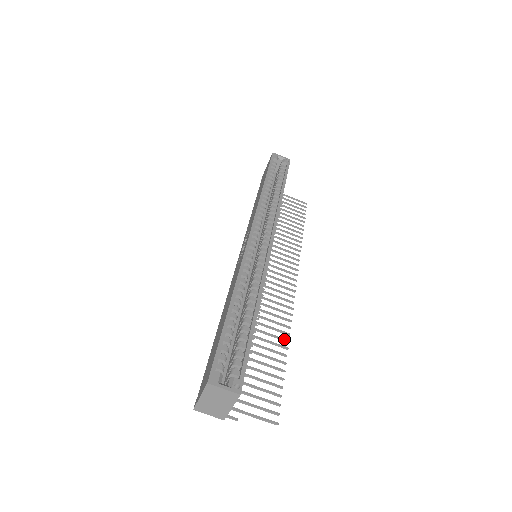
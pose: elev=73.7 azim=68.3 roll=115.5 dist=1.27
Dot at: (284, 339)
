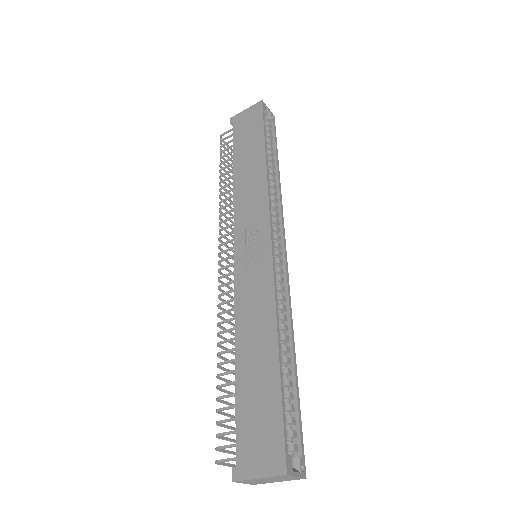
Dot at: occluded
